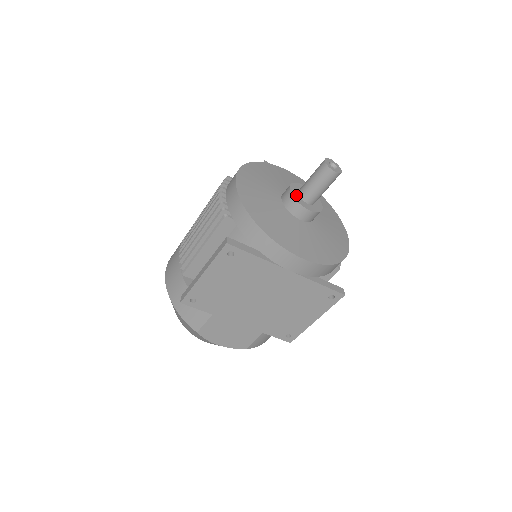
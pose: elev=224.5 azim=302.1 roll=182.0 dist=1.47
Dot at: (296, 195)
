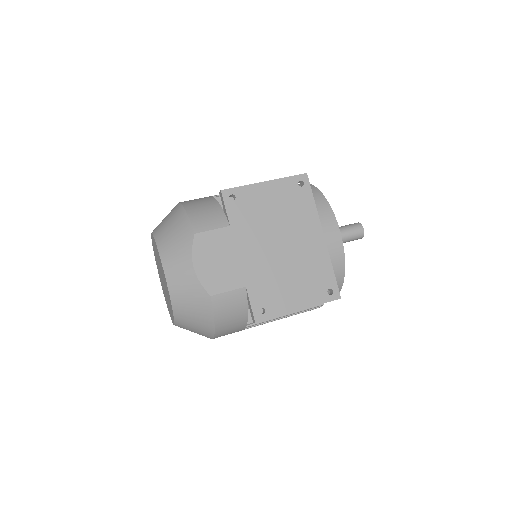
Dot at: occluded
